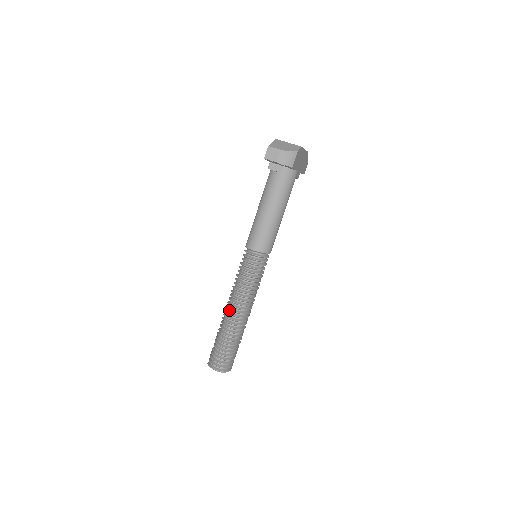
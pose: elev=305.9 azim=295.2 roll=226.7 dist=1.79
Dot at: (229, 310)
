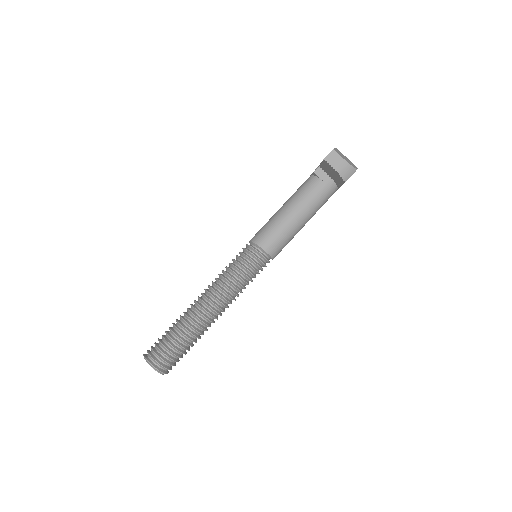
Dot at: (202, 303)
